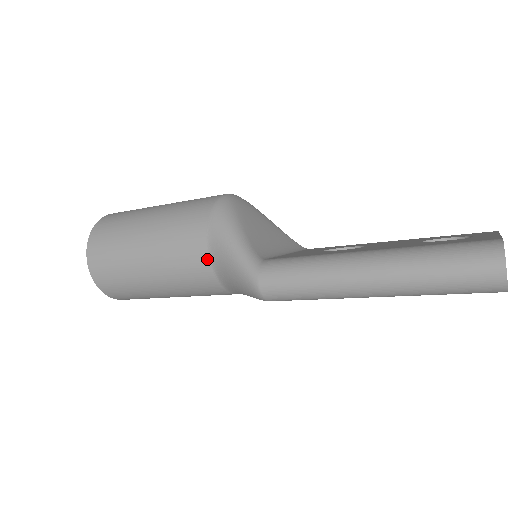
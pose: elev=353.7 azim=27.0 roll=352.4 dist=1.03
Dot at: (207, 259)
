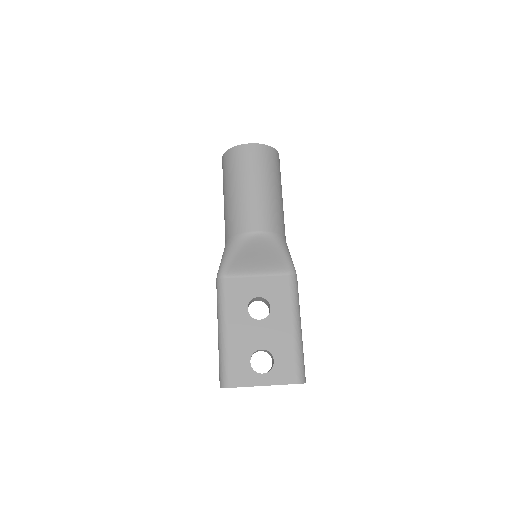
Dot at: occluded
